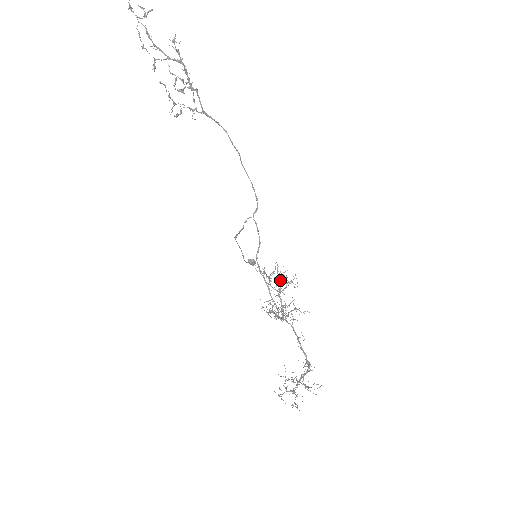
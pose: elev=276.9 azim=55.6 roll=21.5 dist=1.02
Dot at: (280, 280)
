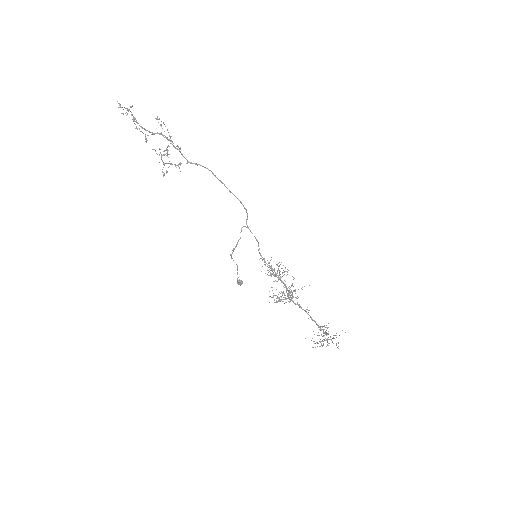
Dot at: occluded
